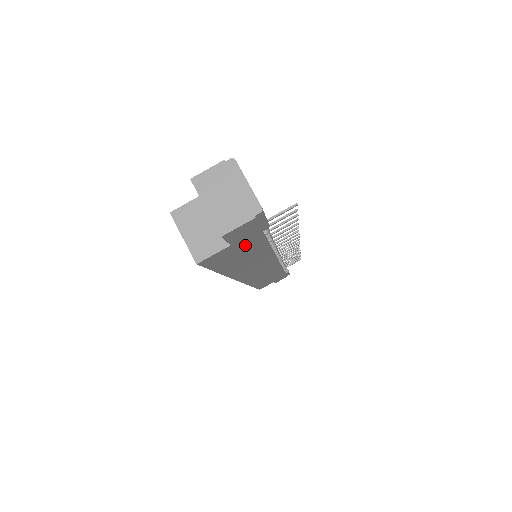
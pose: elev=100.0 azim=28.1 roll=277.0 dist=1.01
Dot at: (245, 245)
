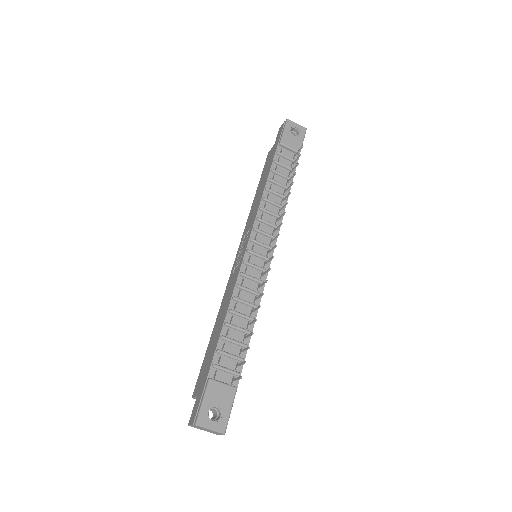
Dot at: occluded
